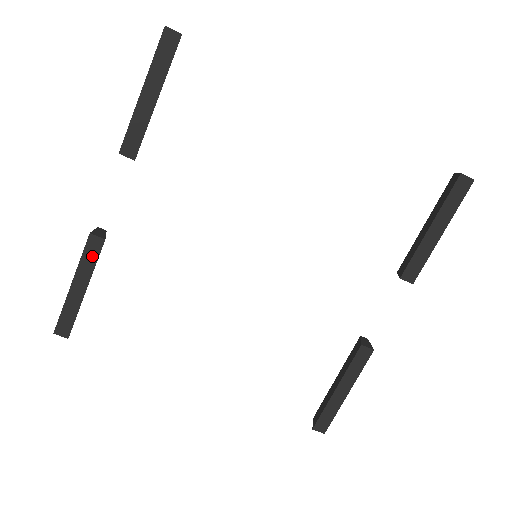
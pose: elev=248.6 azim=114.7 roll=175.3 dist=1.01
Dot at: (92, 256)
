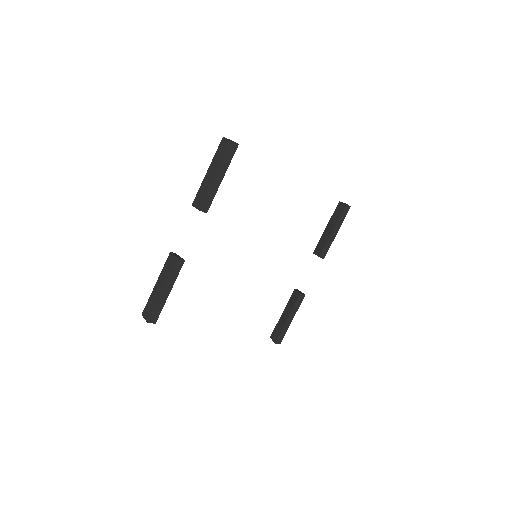
Dot at: (176, 271)
